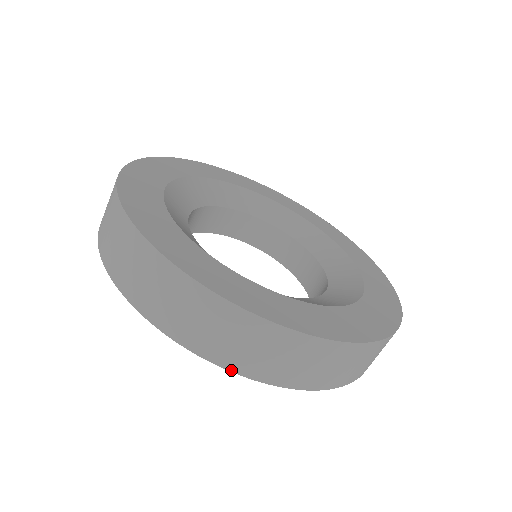
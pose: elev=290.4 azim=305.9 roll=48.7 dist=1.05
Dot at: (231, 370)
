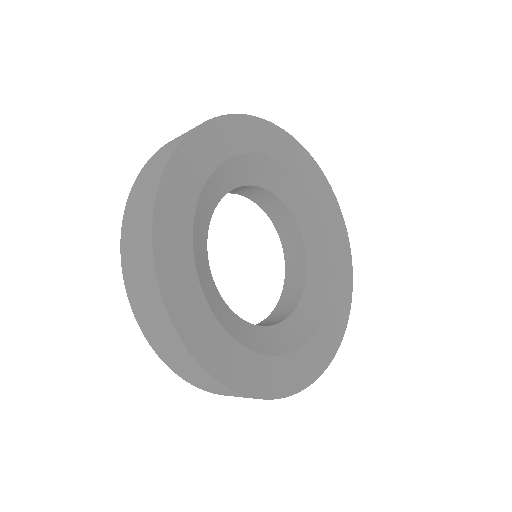
Dot at: (130, 302)
